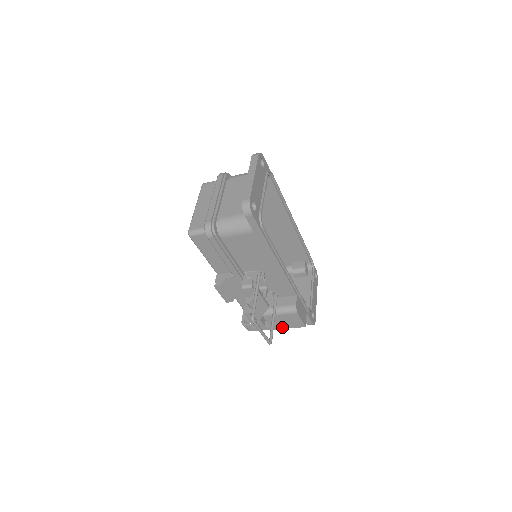
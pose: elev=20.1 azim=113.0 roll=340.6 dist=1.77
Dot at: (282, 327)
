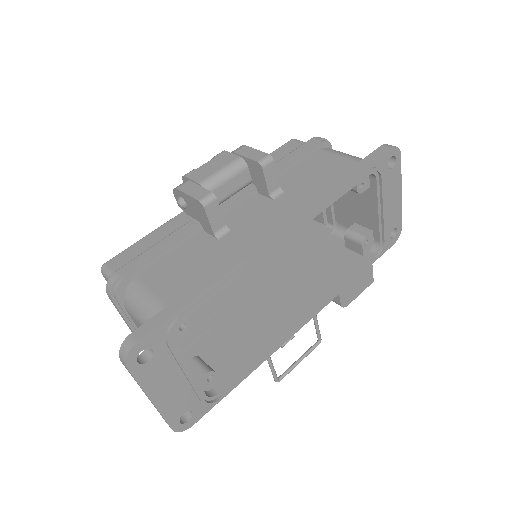
Dot at: occluded
